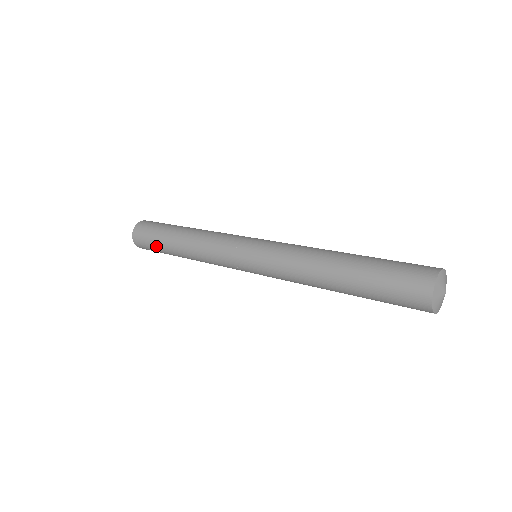
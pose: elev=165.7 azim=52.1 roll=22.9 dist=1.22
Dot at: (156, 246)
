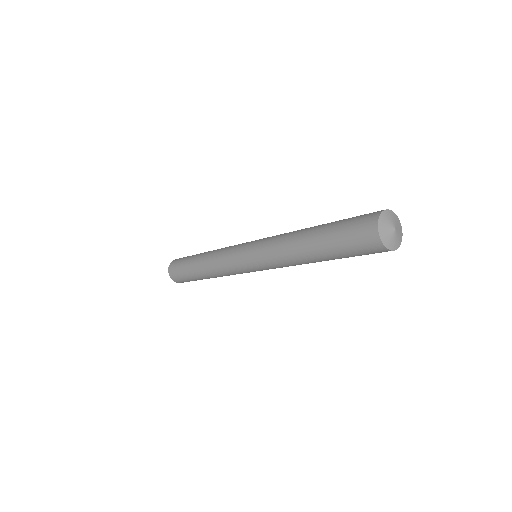
Dot at: (187, 277)
